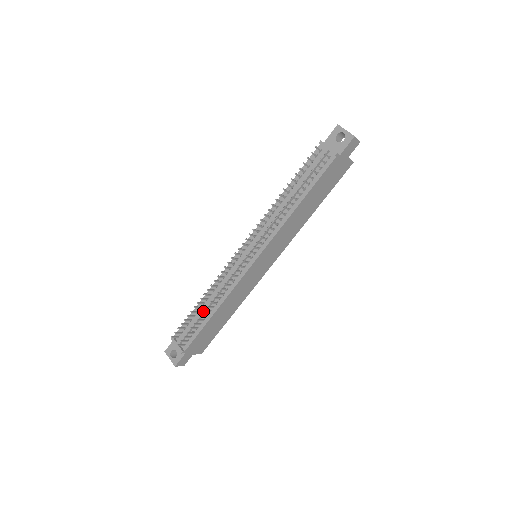
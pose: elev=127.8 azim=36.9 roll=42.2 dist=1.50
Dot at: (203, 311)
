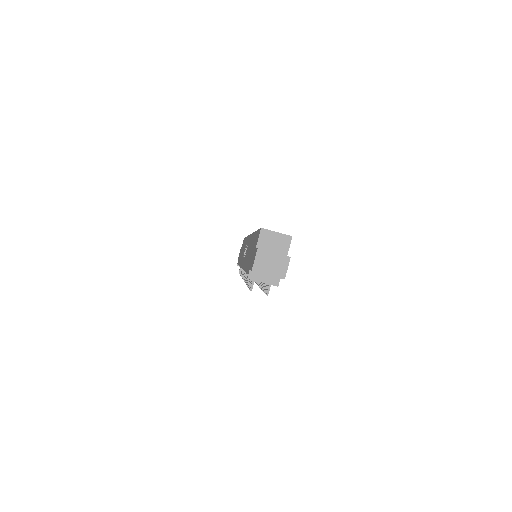
Dot at: occluded
